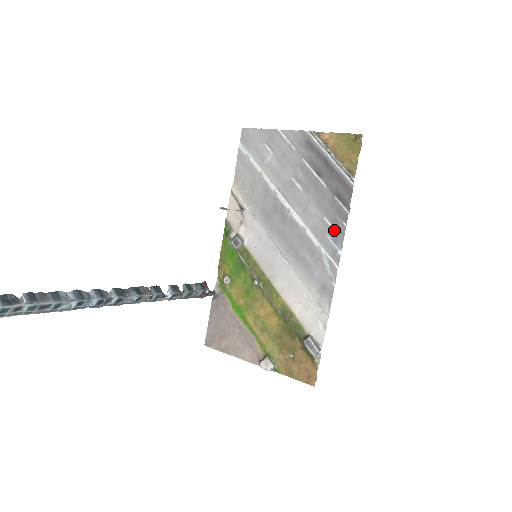
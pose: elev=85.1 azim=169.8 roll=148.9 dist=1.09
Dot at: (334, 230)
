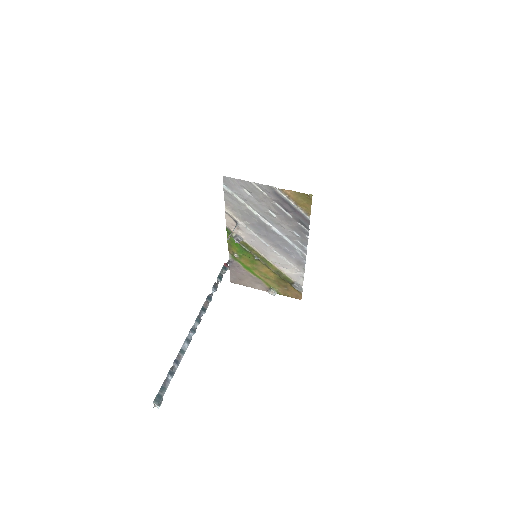
Dot at: (301, 238)
